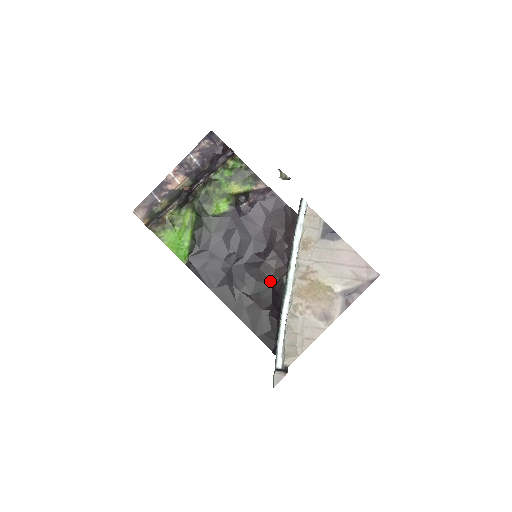
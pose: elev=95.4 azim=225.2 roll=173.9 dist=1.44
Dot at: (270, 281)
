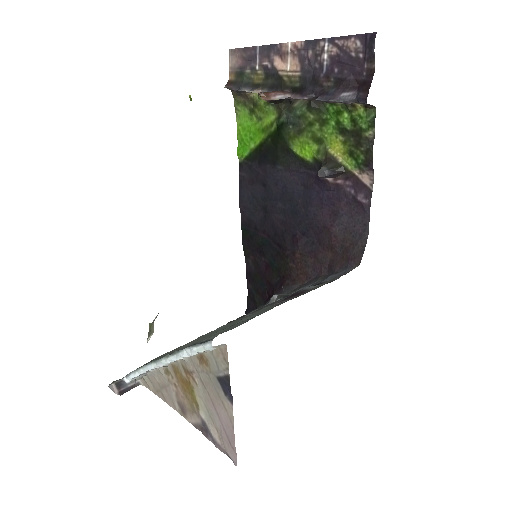
Dot at: (287, 269)
